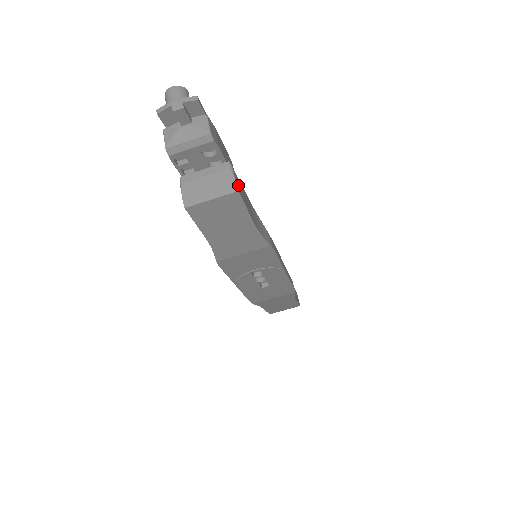
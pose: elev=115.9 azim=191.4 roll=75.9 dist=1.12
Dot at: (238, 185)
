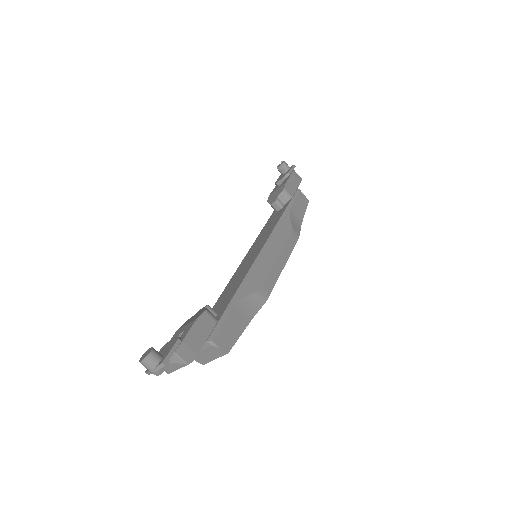
Dot at: (224, 343)
